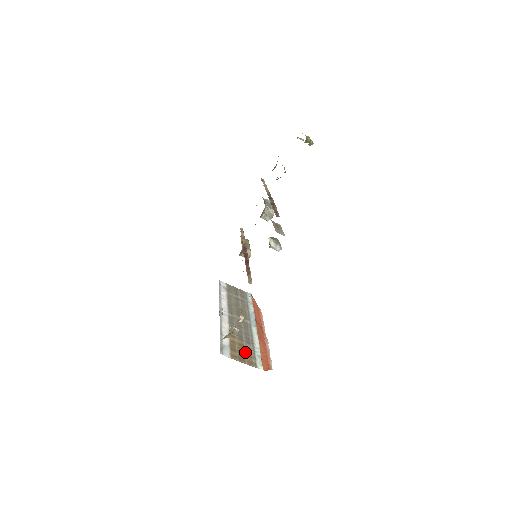
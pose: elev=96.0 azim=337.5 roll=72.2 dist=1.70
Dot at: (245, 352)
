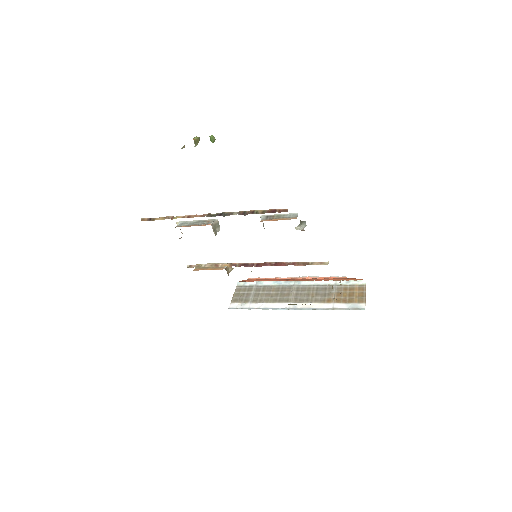
Dot at: (348, 292)
